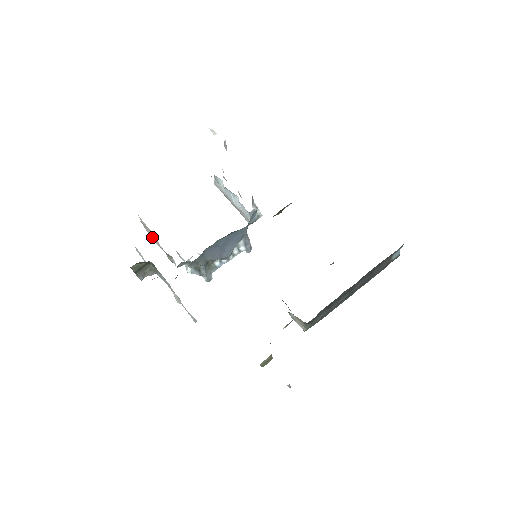
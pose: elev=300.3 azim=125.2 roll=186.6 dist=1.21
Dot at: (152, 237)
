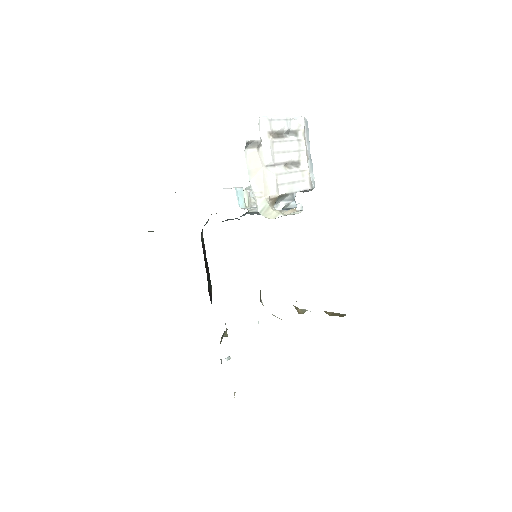
Dot at: occluded
